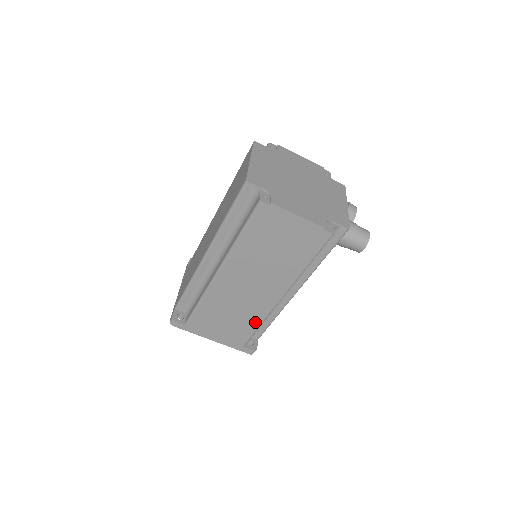
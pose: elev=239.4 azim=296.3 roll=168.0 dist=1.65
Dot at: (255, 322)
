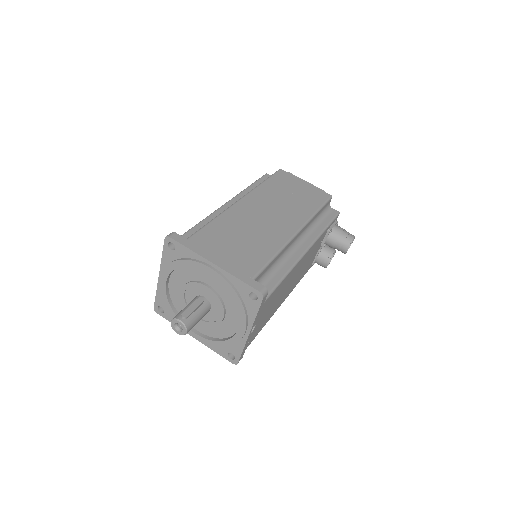
Dot at: (270, 250)
